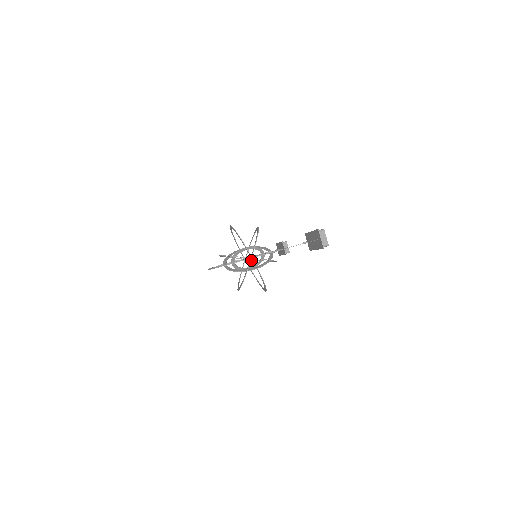
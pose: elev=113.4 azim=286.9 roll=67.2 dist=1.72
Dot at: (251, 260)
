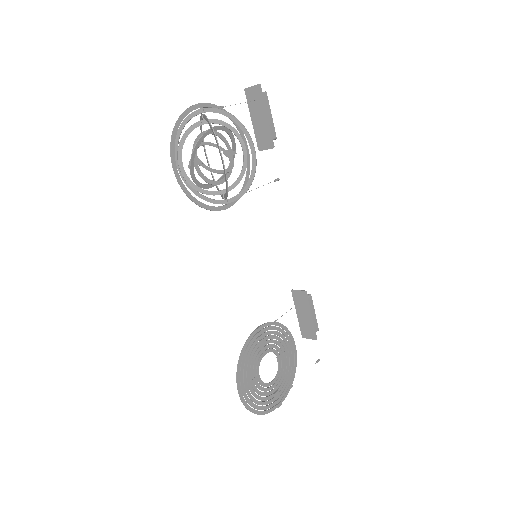
Dot at: (203, 114)
